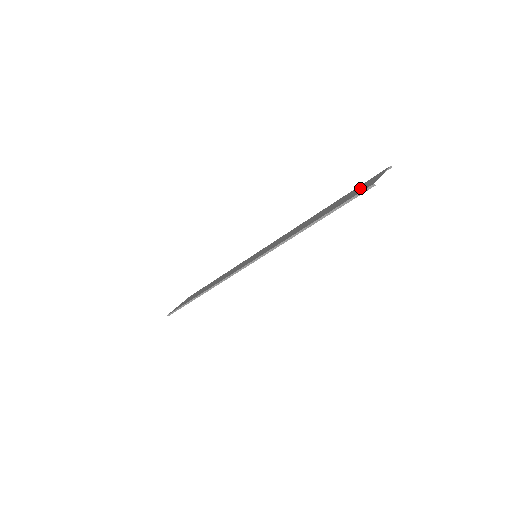
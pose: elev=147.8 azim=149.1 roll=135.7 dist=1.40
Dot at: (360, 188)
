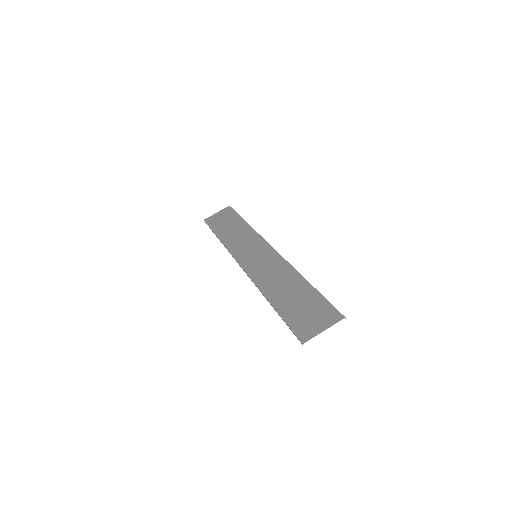
Dot at: (312, 316)
